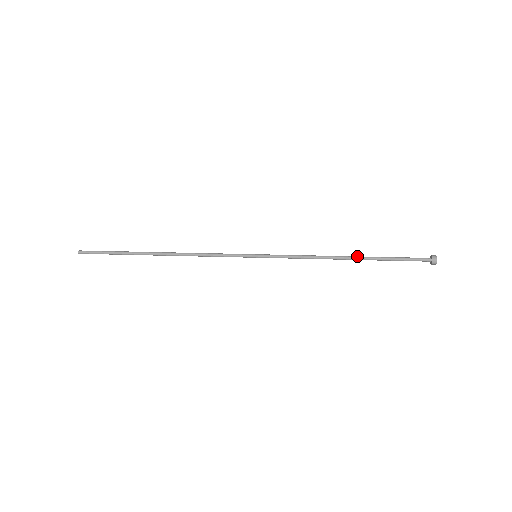
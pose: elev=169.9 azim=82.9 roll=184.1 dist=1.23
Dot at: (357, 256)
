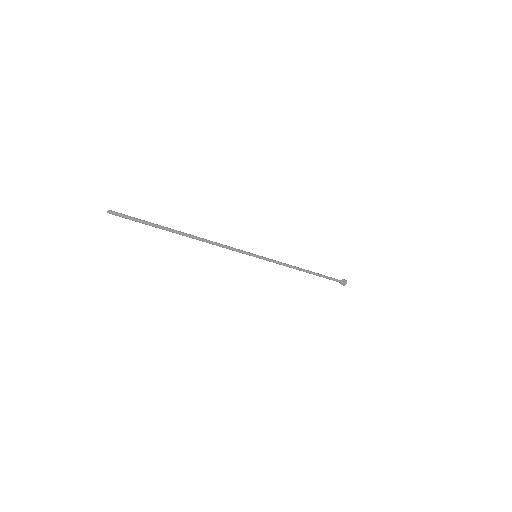
Dot at: (310, 271)
